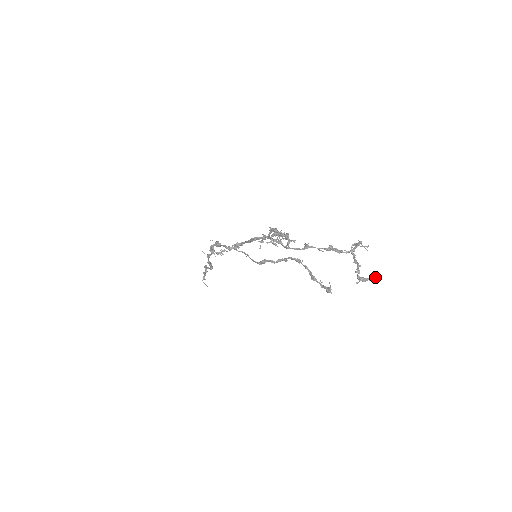
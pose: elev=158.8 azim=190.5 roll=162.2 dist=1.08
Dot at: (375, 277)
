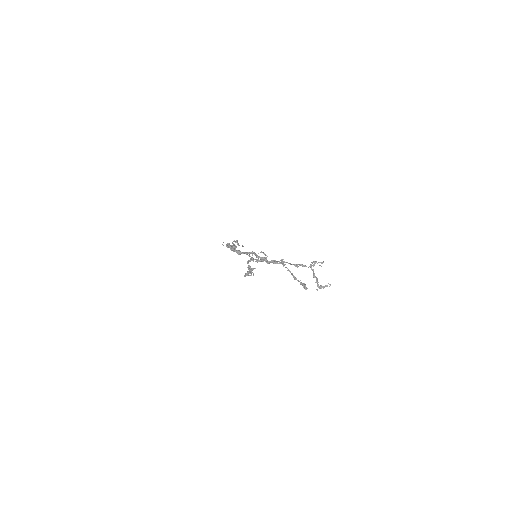
Dot at: (330, 285)
